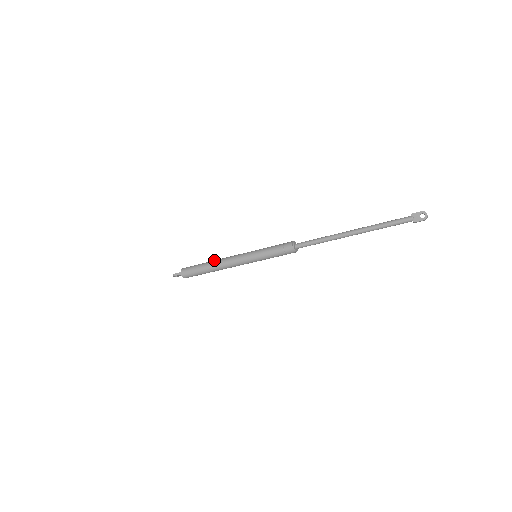
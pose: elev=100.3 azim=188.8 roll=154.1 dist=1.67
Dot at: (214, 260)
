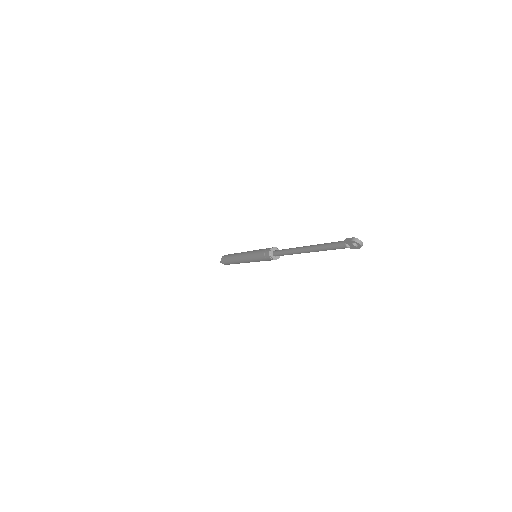
Dot at: (233, 257)
